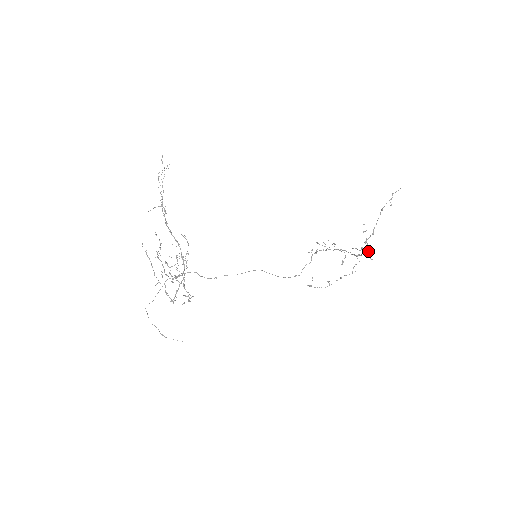
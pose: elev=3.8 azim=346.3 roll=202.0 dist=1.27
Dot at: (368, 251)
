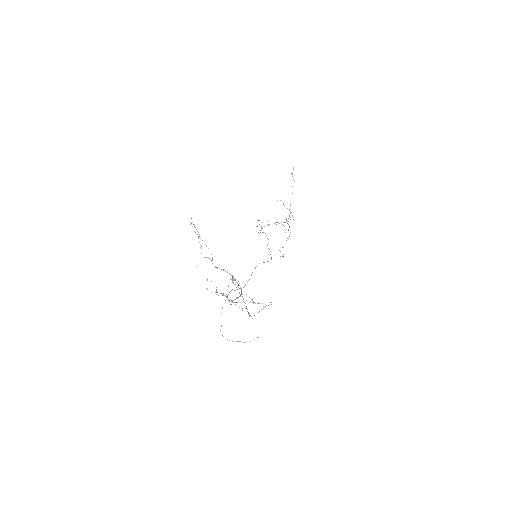
Dot at: occluded
